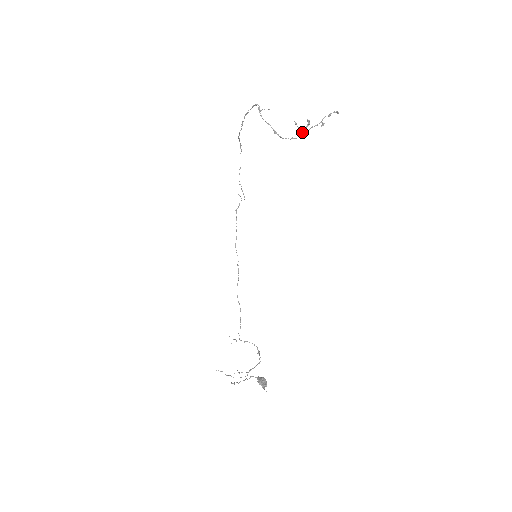
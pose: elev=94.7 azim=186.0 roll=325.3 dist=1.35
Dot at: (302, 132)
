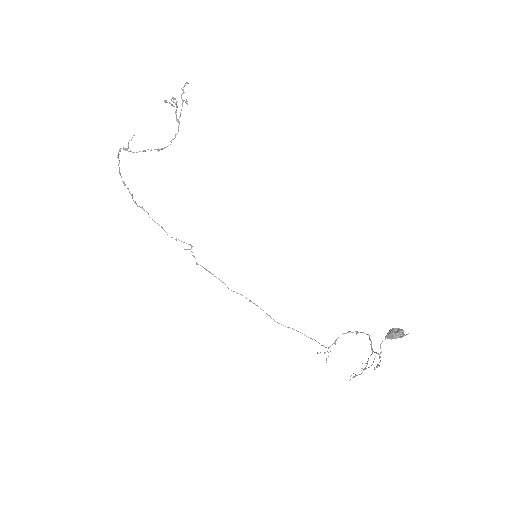
Dot at: (178, 121)
